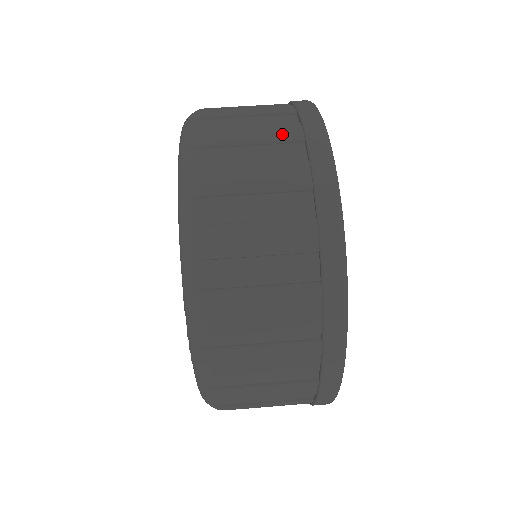
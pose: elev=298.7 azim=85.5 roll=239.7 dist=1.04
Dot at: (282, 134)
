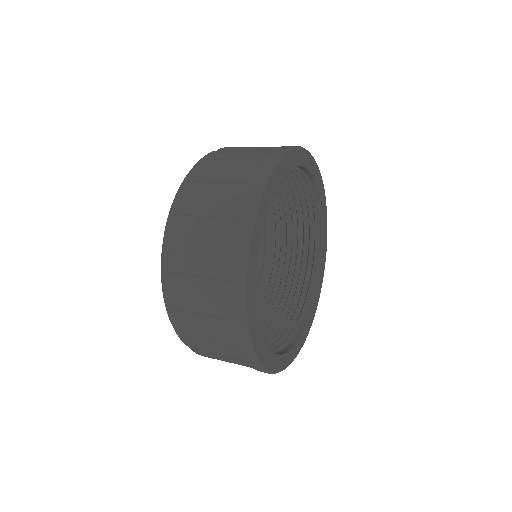
Dot at: (255, 155)
